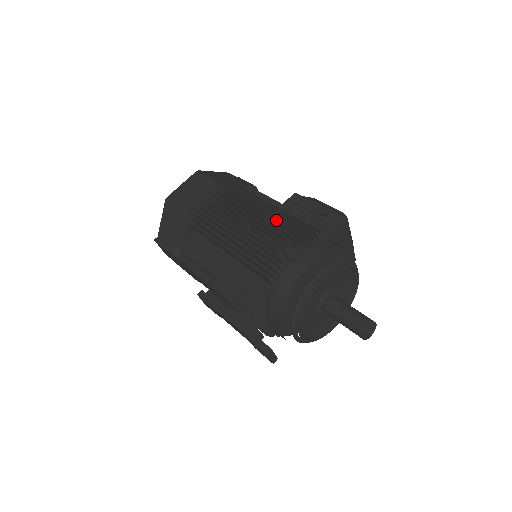
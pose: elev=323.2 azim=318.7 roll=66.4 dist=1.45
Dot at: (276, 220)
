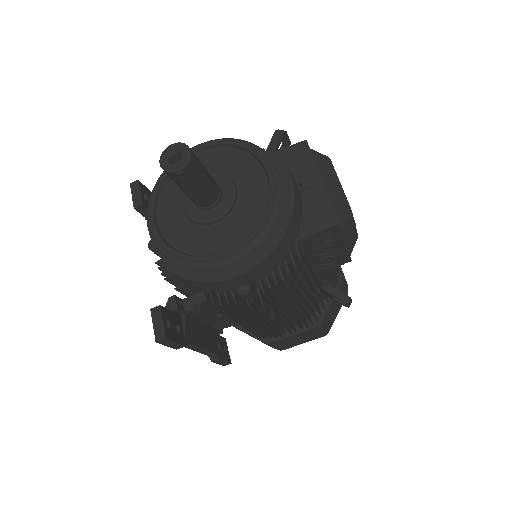
Dot at: occluded
